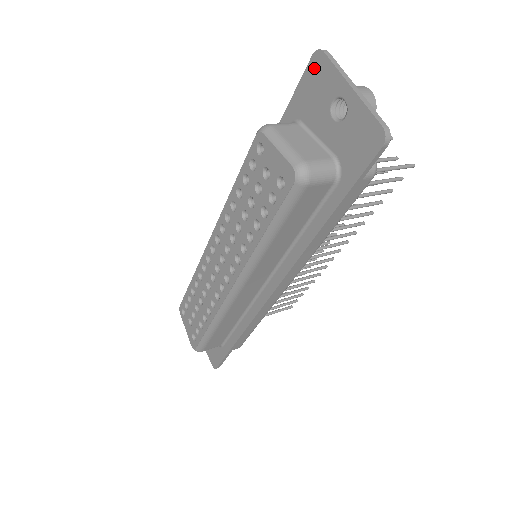
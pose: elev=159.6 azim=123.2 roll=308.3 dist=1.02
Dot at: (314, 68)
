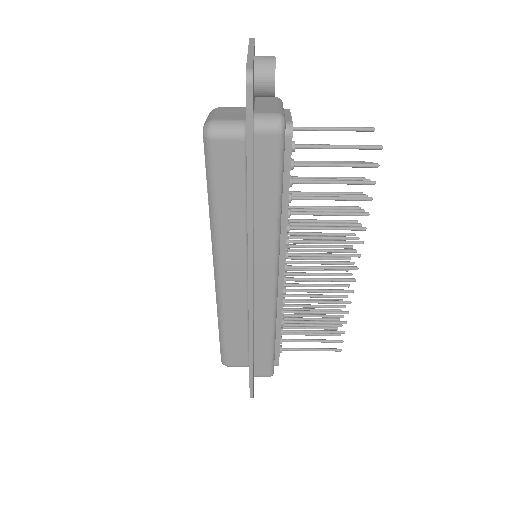
Dot at: occluded
